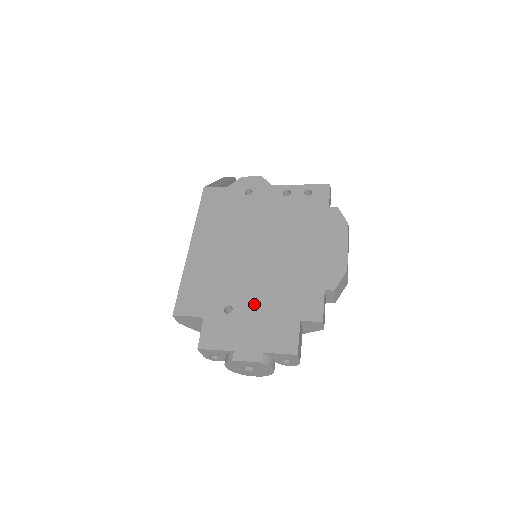
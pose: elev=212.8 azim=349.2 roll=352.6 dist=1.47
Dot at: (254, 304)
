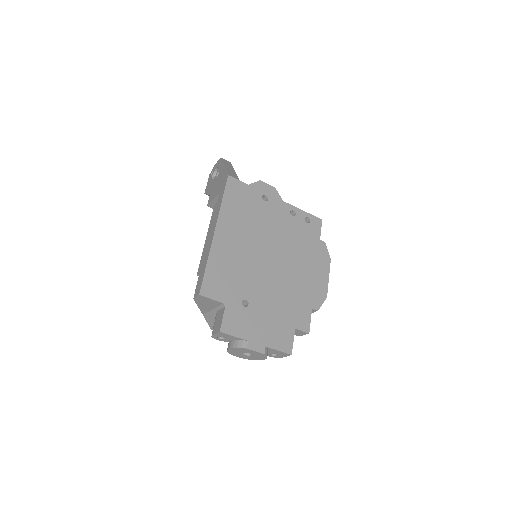
Dot at: (265, 305)
